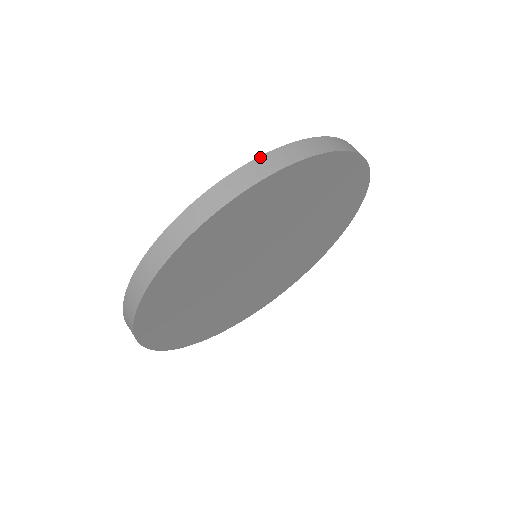
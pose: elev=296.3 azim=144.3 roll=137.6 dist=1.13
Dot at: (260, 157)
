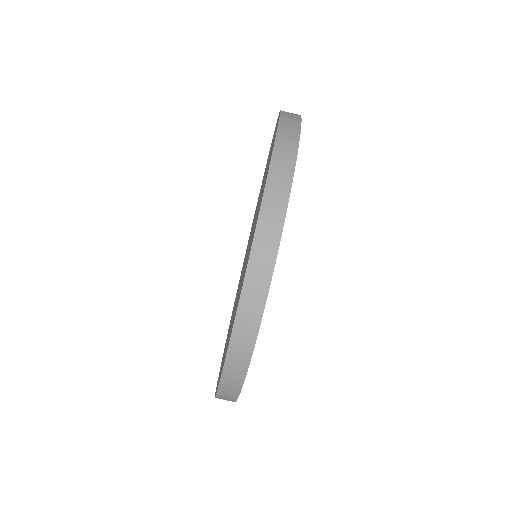
Dot at: (225, 366)
